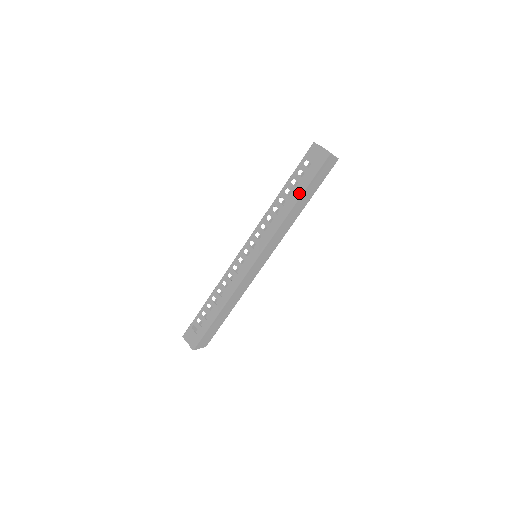
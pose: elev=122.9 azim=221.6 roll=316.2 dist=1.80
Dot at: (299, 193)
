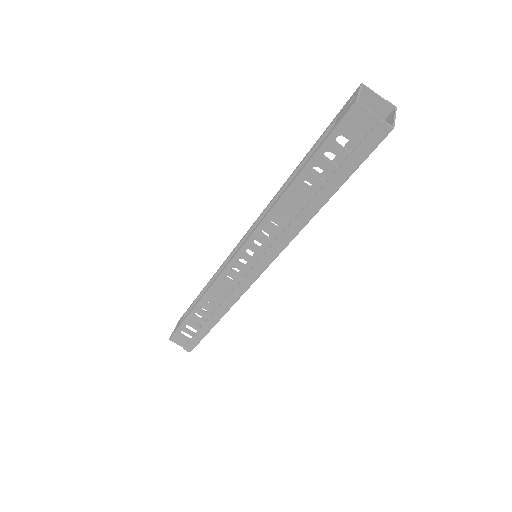
Dot at: (330, 191)
